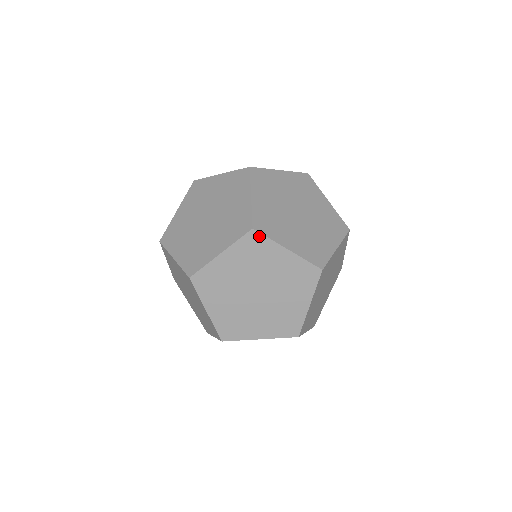
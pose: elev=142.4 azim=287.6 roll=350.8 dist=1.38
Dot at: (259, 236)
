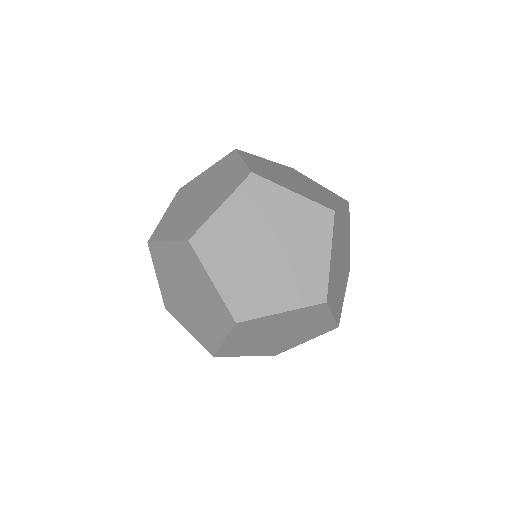
Dot at: (235, 153)
